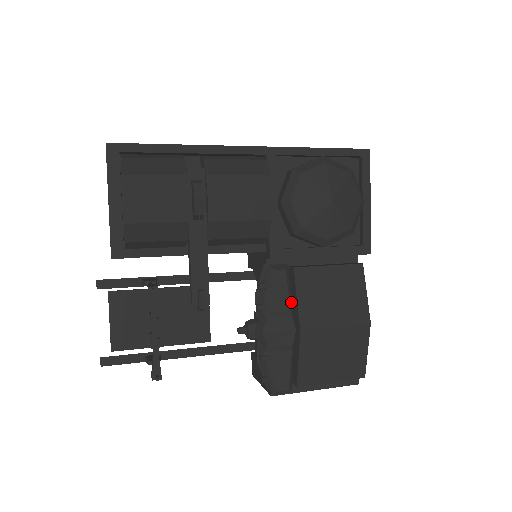
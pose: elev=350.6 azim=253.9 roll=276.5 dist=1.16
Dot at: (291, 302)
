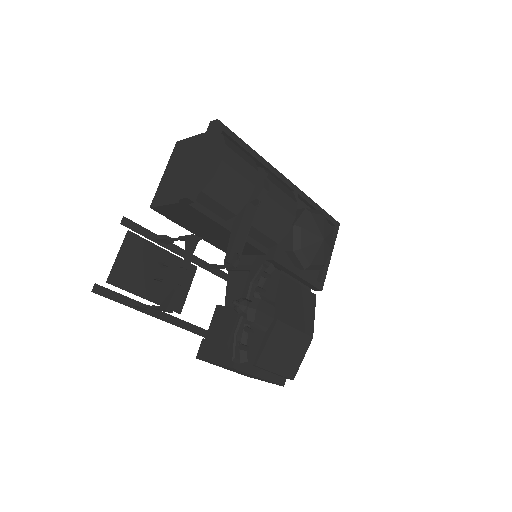
Dot at: (275, 297)
